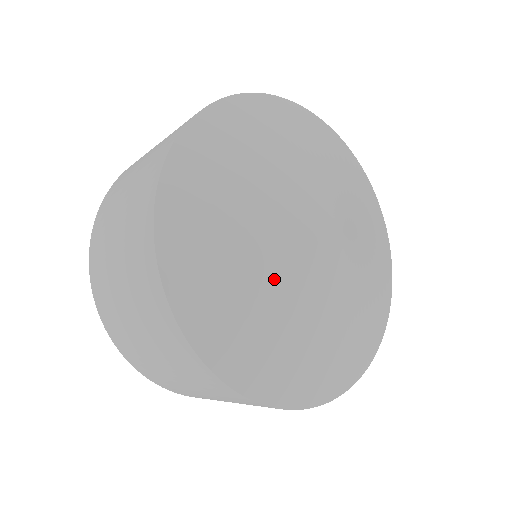
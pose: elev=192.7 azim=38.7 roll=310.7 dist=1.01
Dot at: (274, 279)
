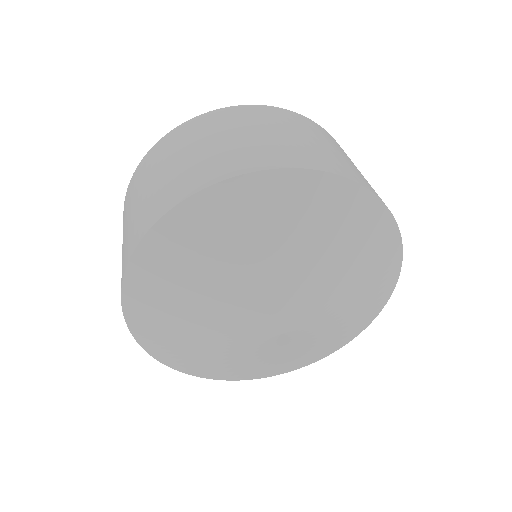
Dot at: (205, 317)
